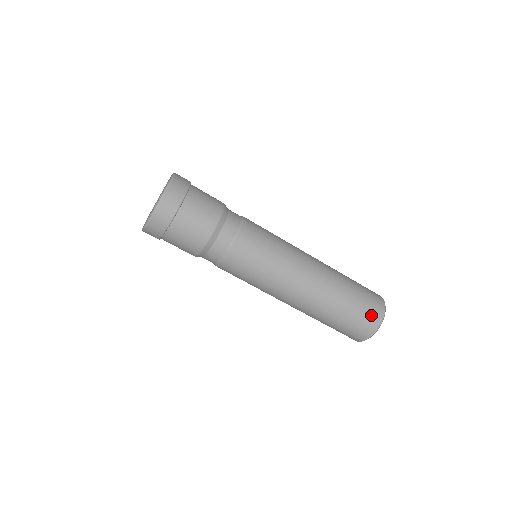
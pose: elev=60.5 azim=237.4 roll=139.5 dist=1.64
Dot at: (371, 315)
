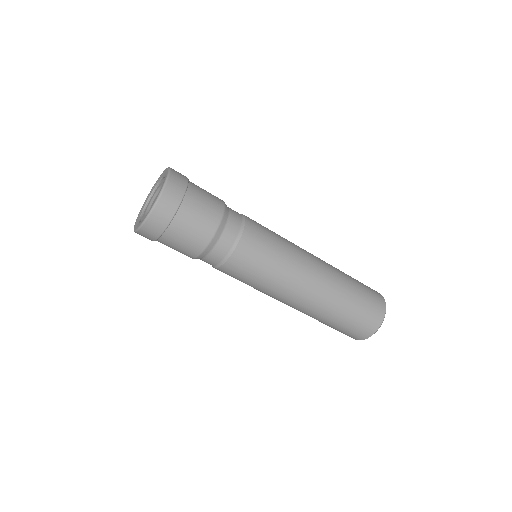
Dot at: (375, 309)
